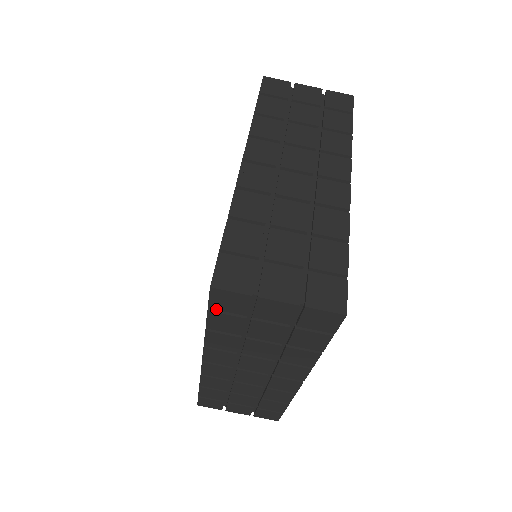
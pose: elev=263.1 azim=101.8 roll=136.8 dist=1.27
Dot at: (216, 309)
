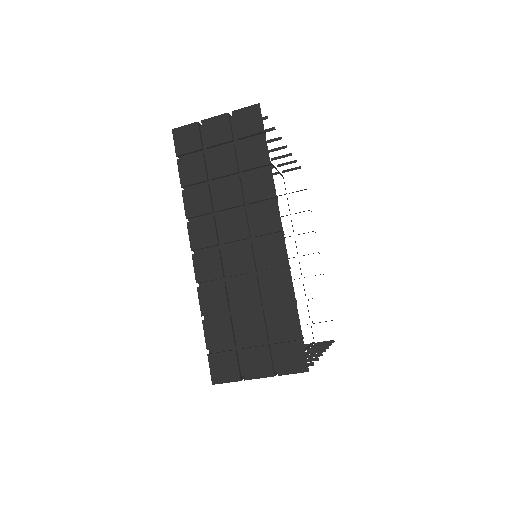
Dot at: occluded
